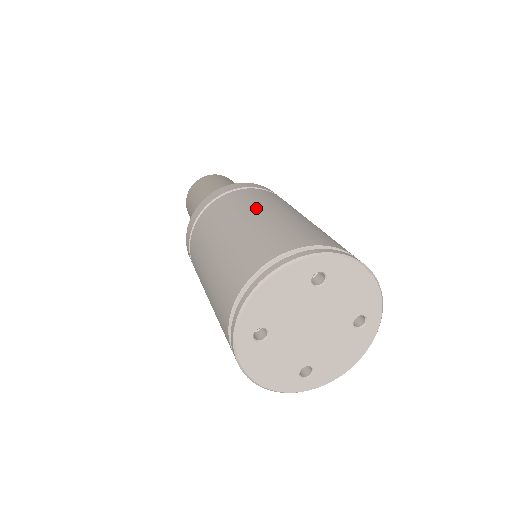
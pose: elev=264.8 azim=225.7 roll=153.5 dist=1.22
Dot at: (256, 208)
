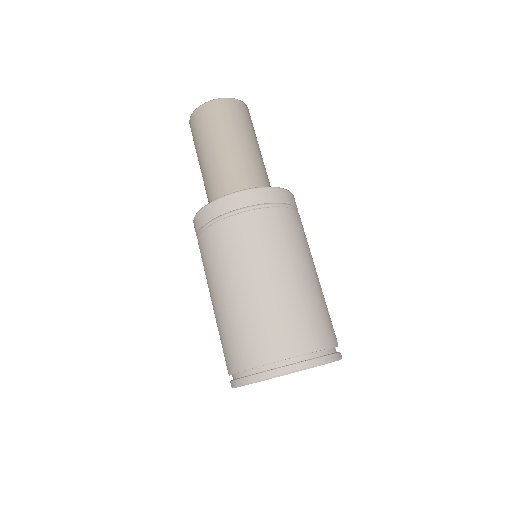
Dot at: (283, 262)
